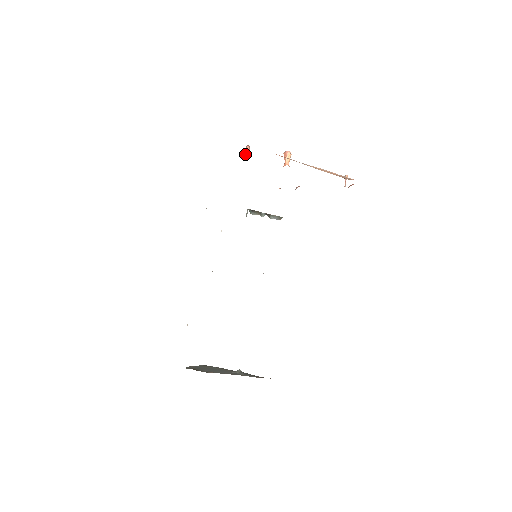
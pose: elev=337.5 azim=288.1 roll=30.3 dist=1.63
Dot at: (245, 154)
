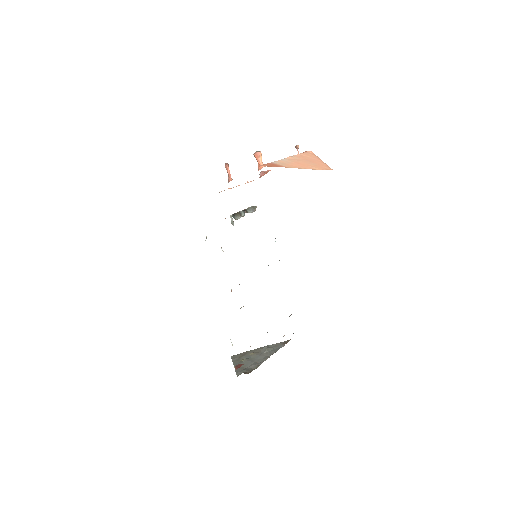
Dot at: (228, 174)
